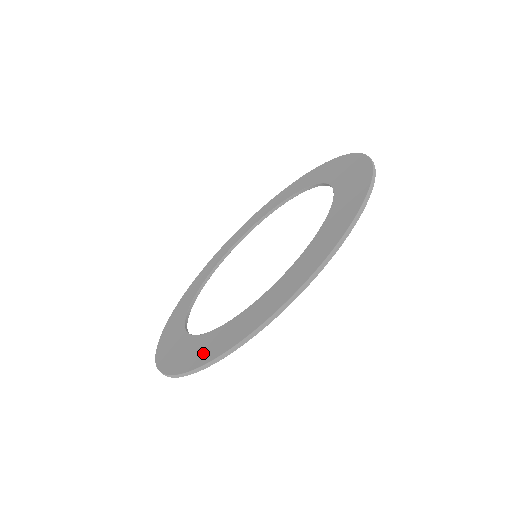
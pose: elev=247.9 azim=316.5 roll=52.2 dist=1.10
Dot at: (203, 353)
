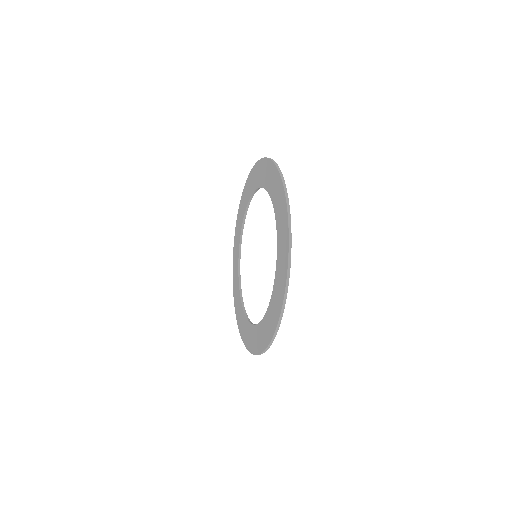
Dot at: (268, 332)
